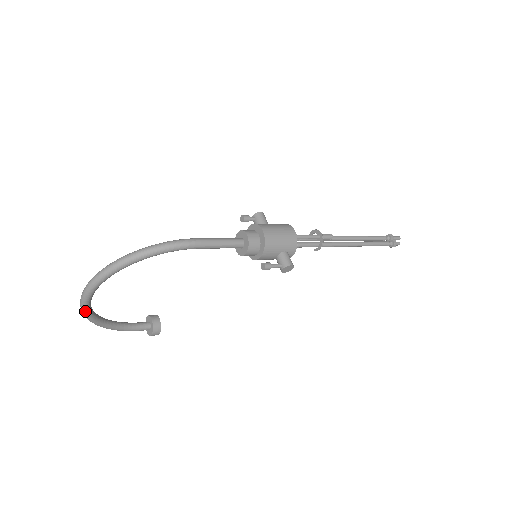
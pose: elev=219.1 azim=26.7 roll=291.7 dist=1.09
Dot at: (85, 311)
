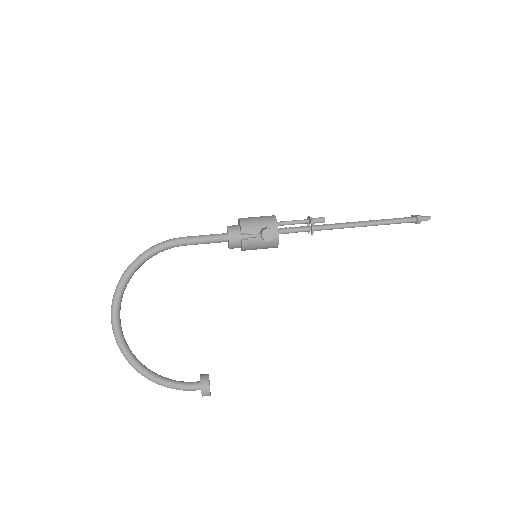
Dot at: (119, 344)
